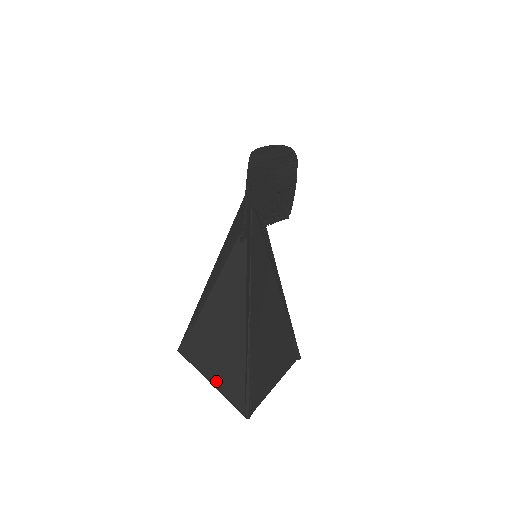
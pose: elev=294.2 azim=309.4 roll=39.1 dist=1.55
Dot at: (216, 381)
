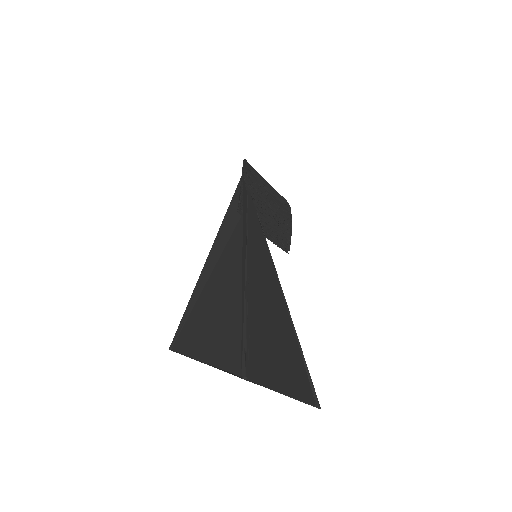
Dot at: (208, 357)
